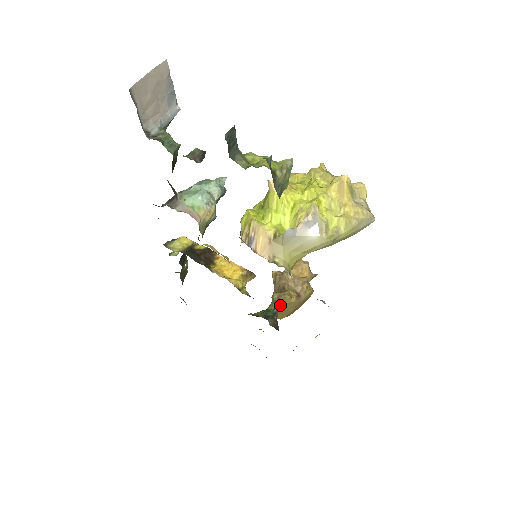
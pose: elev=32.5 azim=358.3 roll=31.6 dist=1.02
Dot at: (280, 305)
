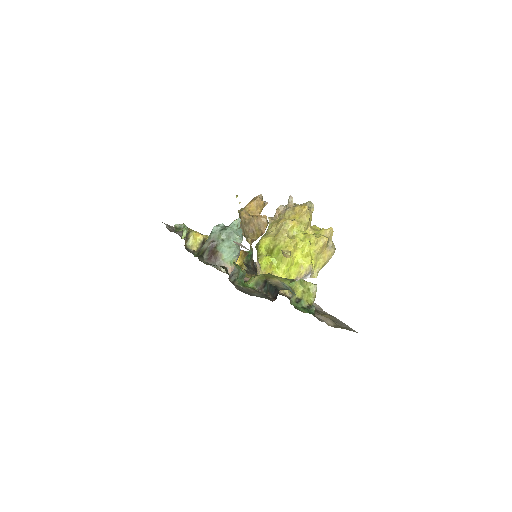
Dot at: occluded
